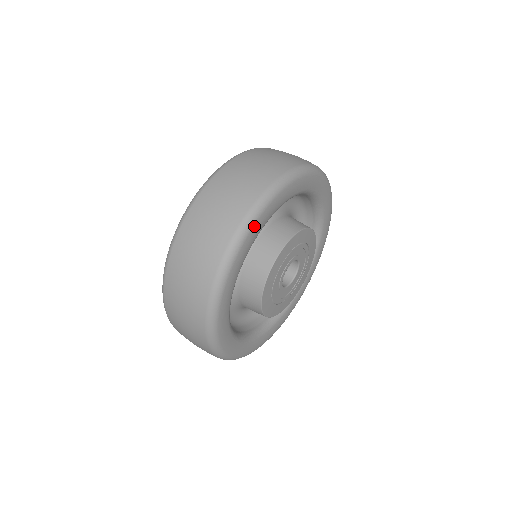
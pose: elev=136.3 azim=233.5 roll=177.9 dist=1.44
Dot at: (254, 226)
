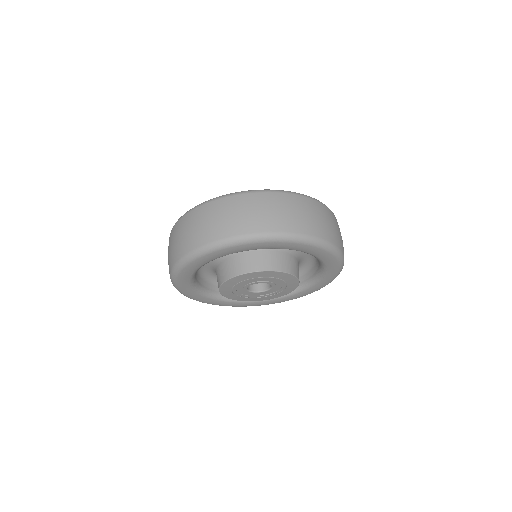
Dot at: (190, 264)
